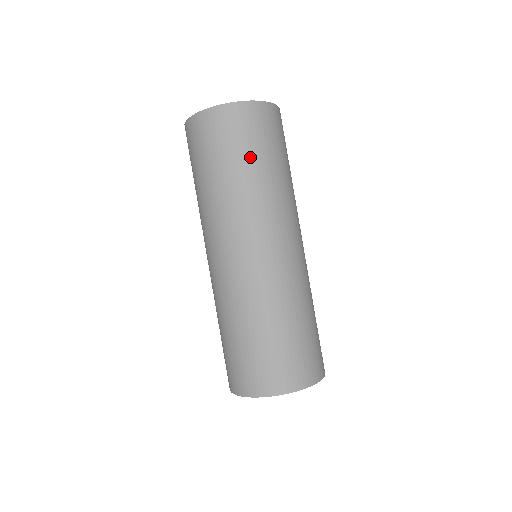
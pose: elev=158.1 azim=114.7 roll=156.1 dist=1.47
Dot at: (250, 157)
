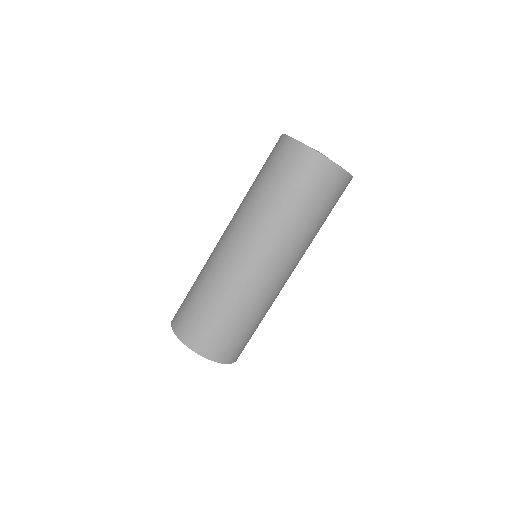
Dot at: (326, 213)
